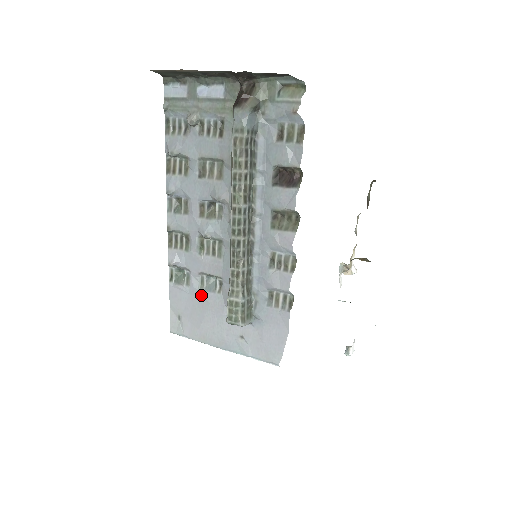
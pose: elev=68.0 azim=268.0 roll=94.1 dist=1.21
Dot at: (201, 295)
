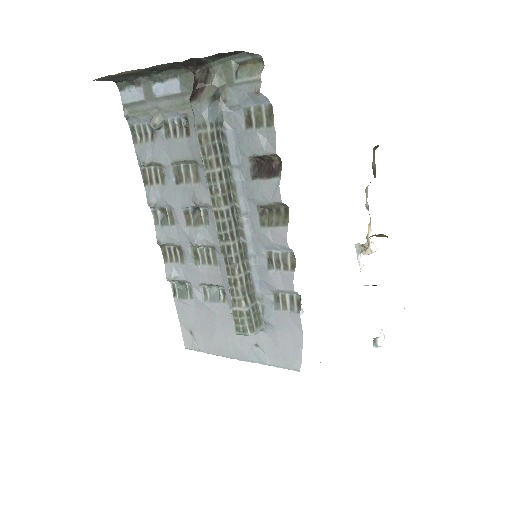
Dot at: (207, 307)
